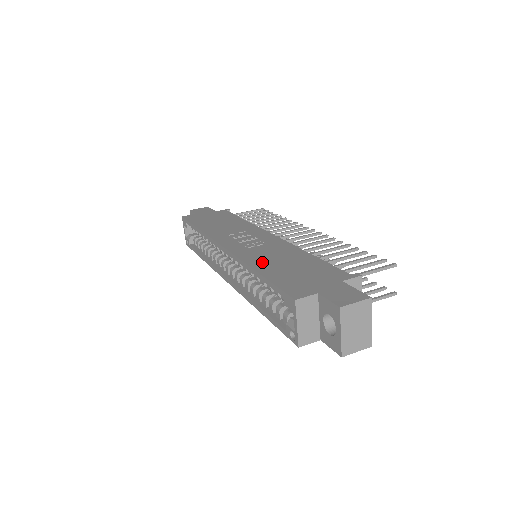
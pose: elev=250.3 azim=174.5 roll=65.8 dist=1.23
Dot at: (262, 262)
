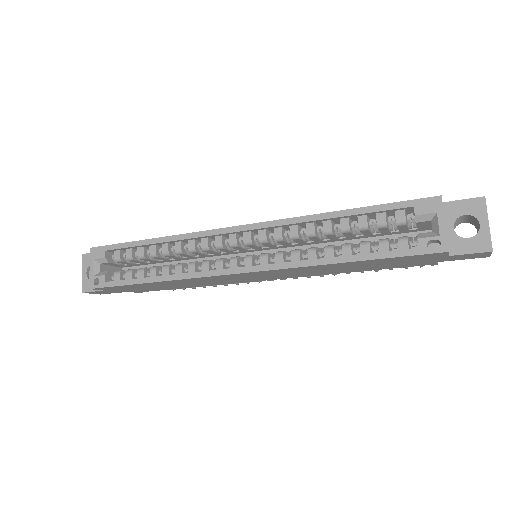
Dot at: occluded
